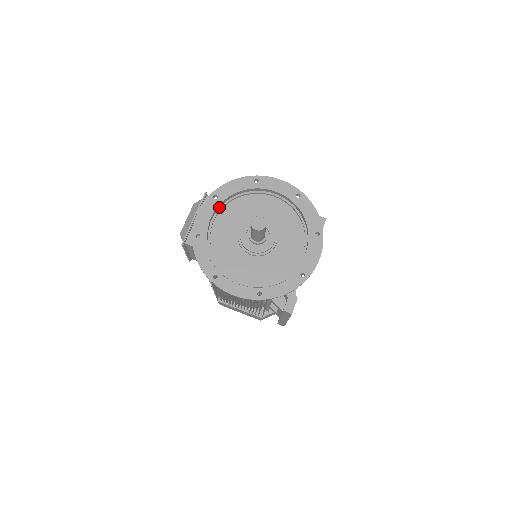
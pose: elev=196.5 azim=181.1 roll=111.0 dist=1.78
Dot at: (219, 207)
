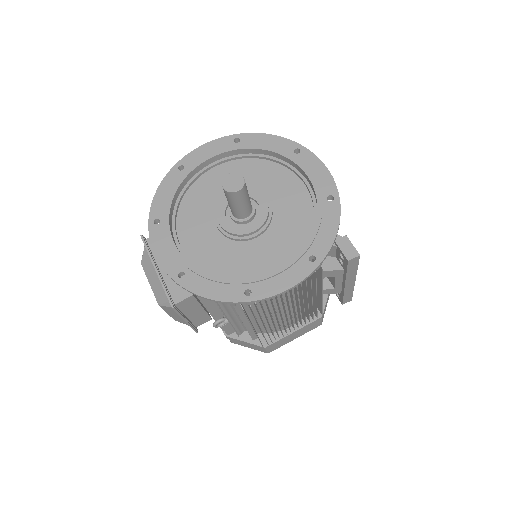
Dot at: (171, 229)
